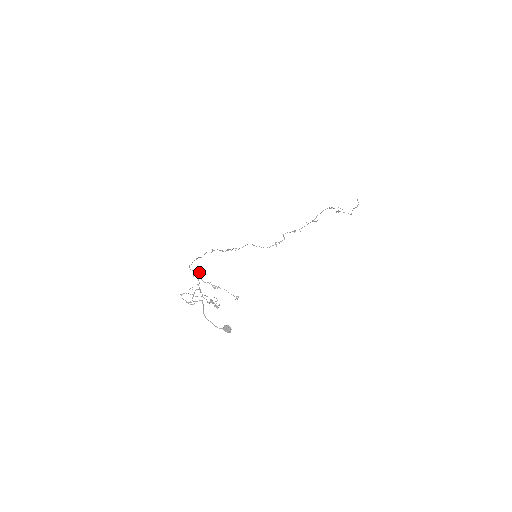
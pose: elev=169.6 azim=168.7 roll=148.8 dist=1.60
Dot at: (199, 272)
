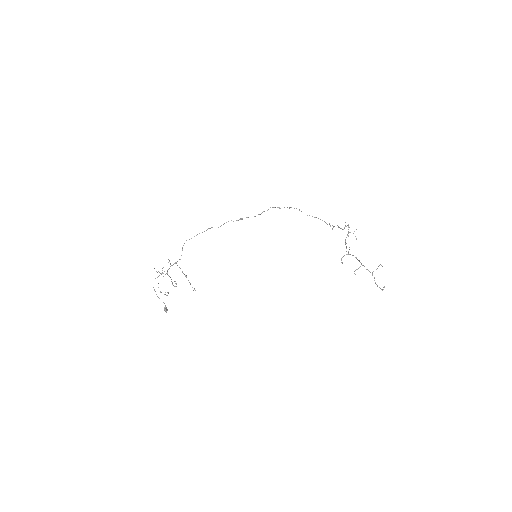
Dot at: occluded
